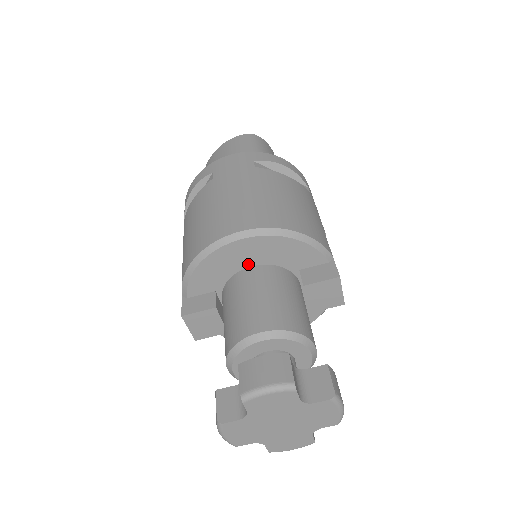
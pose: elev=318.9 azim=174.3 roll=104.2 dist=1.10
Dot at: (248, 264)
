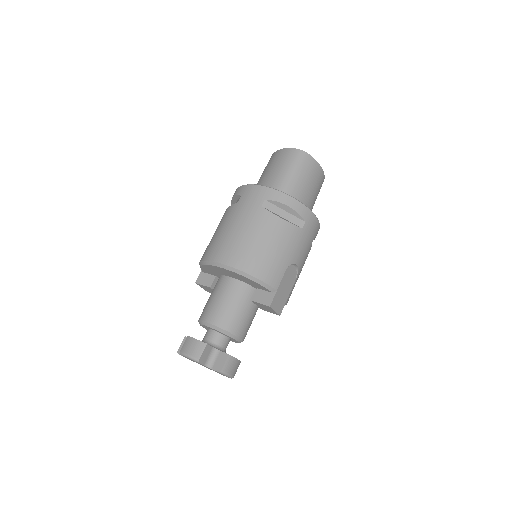
Dot at: (228, 275)
